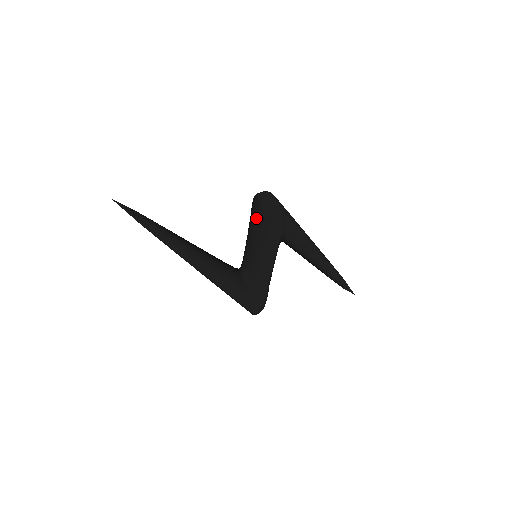
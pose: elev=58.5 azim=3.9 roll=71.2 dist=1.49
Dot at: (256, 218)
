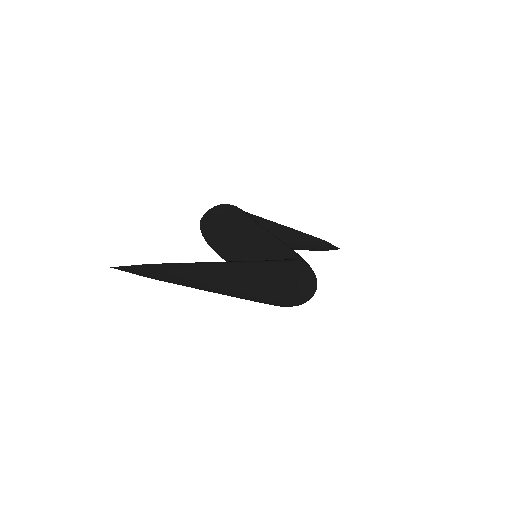
Dot at: (219, 229)
